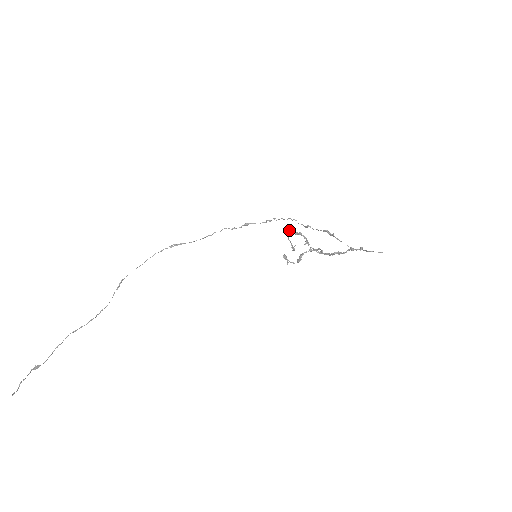
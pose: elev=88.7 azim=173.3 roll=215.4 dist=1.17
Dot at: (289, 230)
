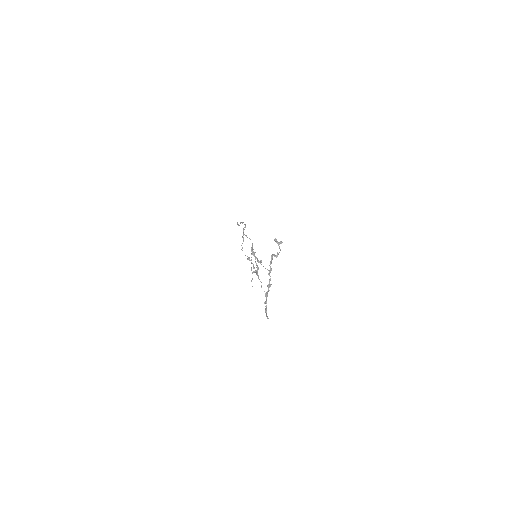
Dot at: (251, 247)
